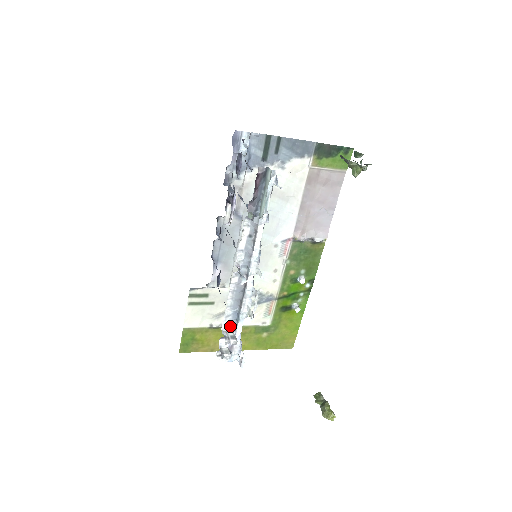
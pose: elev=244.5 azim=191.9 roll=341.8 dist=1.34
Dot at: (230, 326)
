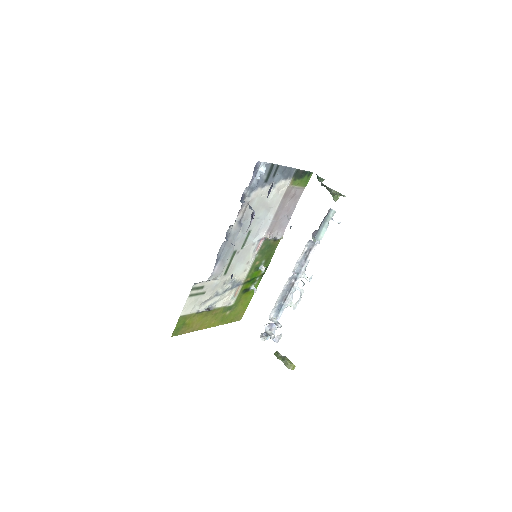
Dot at: (273, 315)
